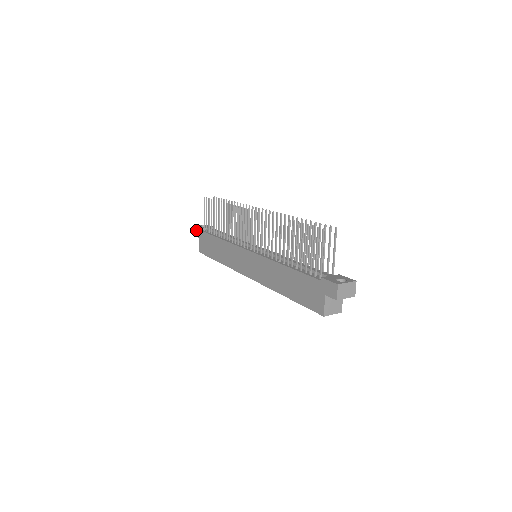
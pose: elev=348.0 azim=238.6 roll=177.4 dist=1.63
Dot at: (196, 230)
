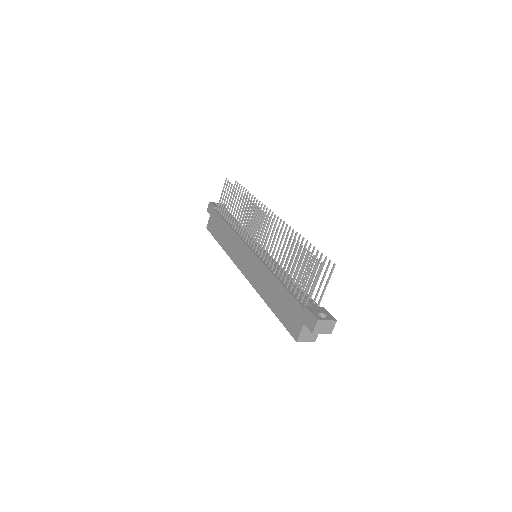
Dot at: (210, 207)
